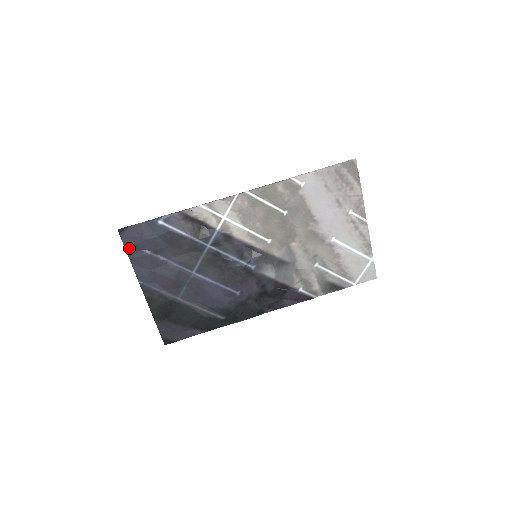
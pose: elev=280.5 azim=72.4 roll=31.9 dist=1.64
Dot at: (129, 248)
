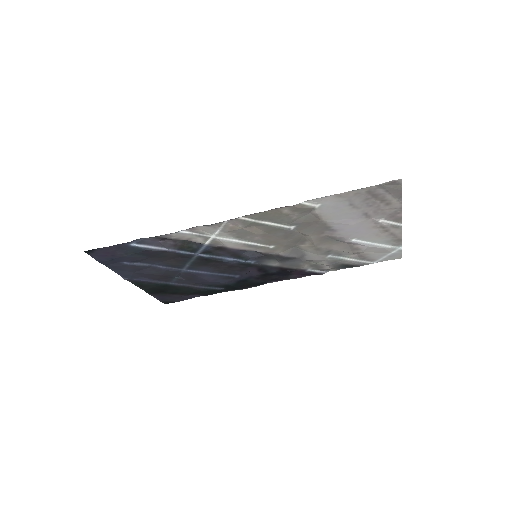
Dot at: (103, 261)
